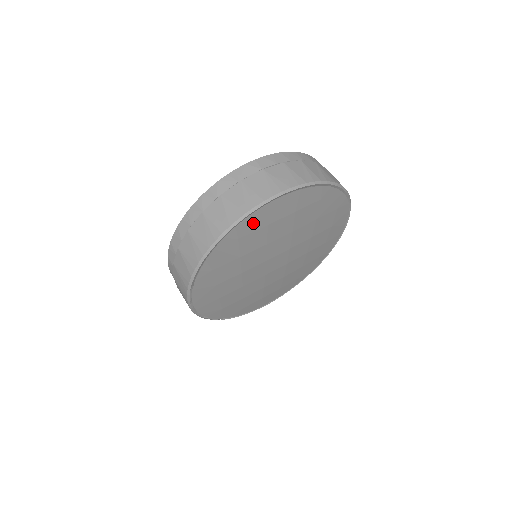
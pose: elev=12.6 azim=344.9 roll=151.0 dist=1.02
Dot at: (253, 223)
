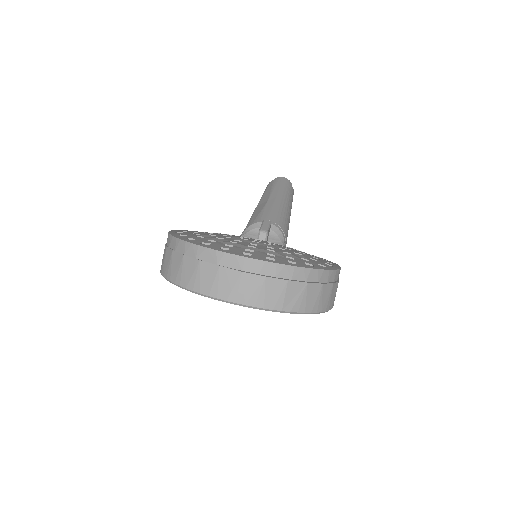
Dot at: occluded
